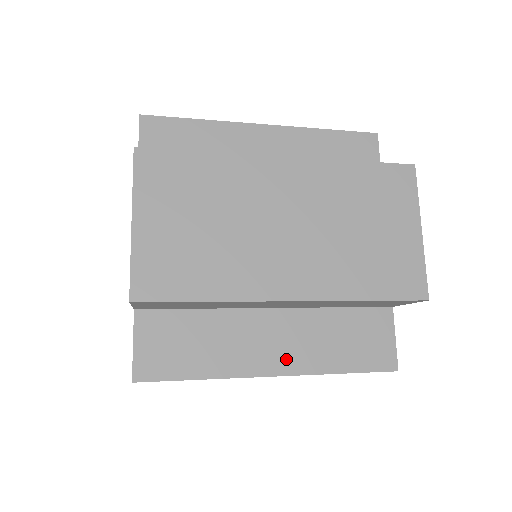
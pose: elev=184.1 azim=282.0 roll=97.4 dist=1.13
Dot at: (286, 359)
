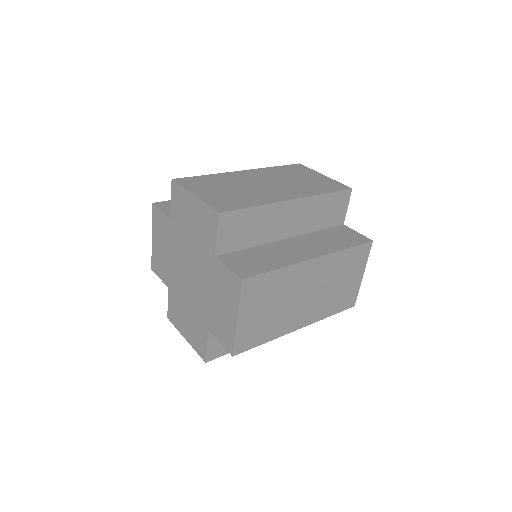
Dot at: occluded
